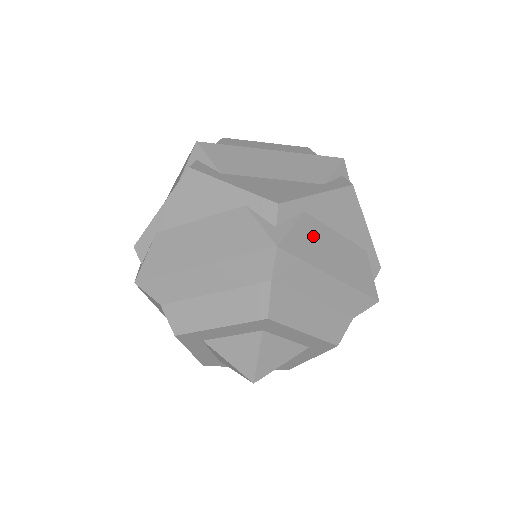
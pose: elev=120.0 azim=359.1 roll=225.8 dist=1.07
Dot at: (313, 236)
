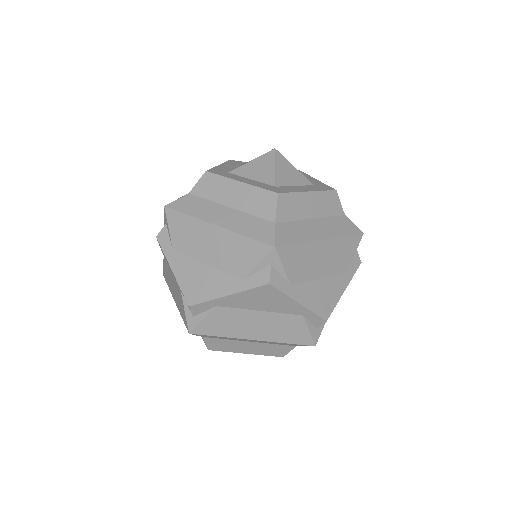
Dot at: occluded
